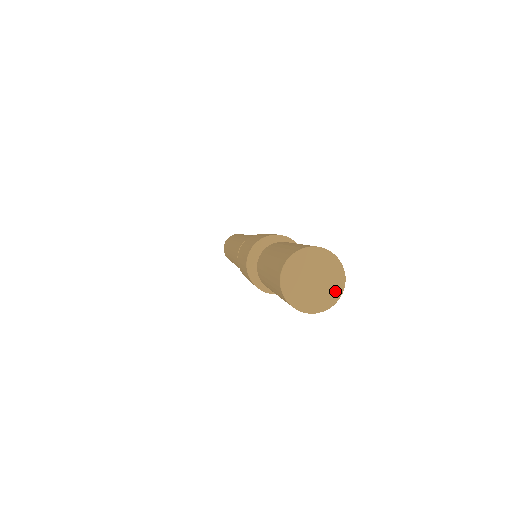
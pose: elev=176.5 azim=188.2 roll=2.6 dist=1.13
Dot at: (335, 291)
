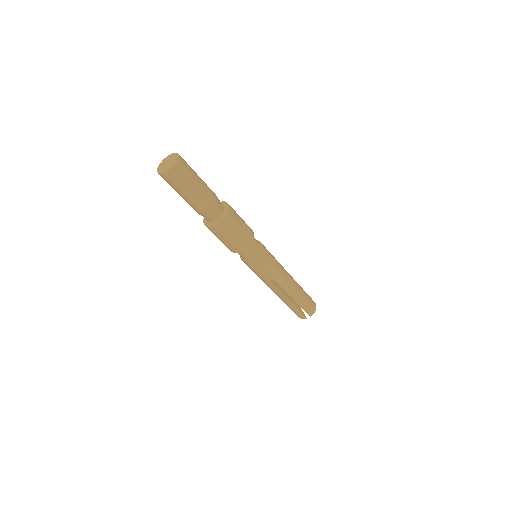
Dot at: (176, 157)
